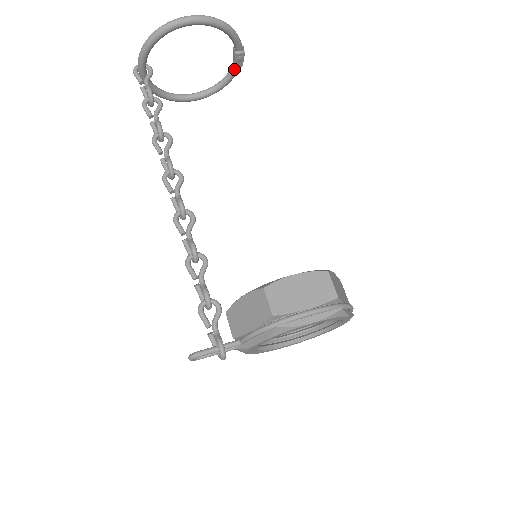
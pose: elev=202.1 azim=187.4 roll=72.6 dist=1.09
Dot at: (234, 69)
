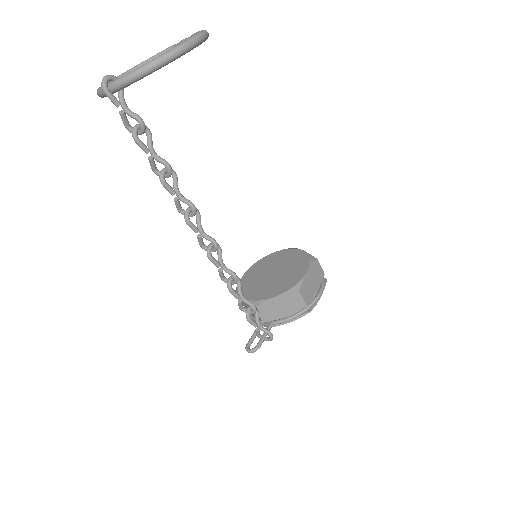
Dot at: occluded
